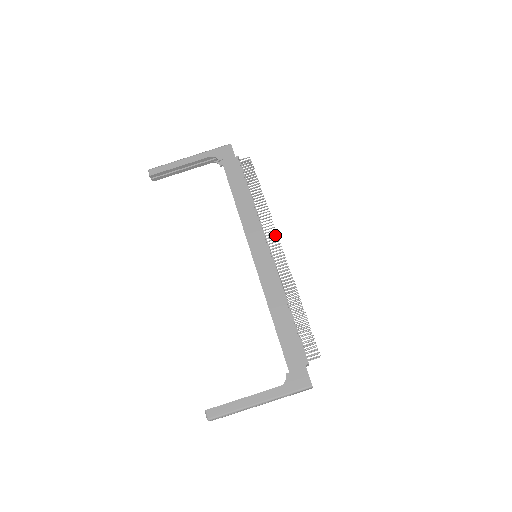
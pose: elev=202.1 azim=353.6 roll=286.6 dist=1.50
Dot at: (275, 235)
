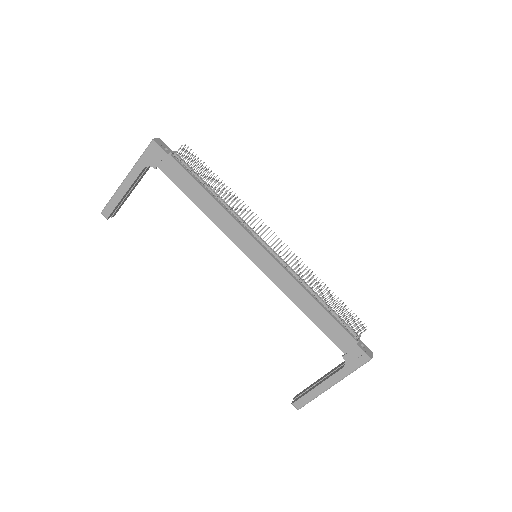
Dot at: occluded
